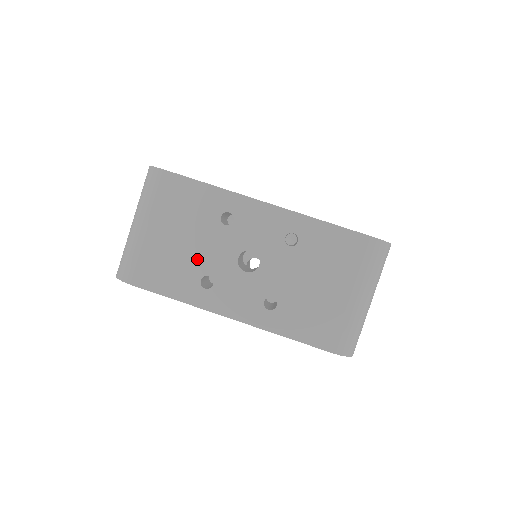
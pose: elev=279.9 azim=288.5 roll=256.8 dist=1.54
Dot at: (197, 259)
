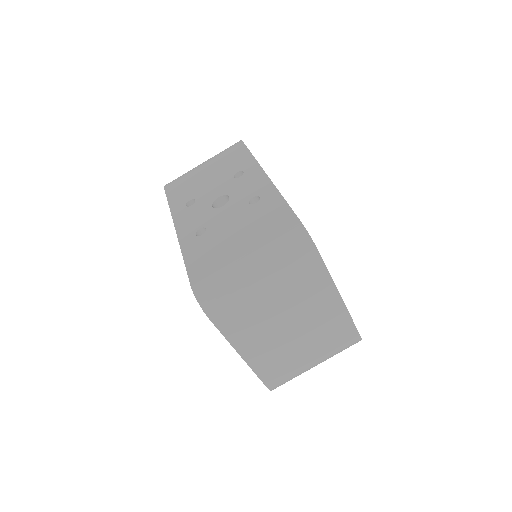
Dot at: (202, 189)
